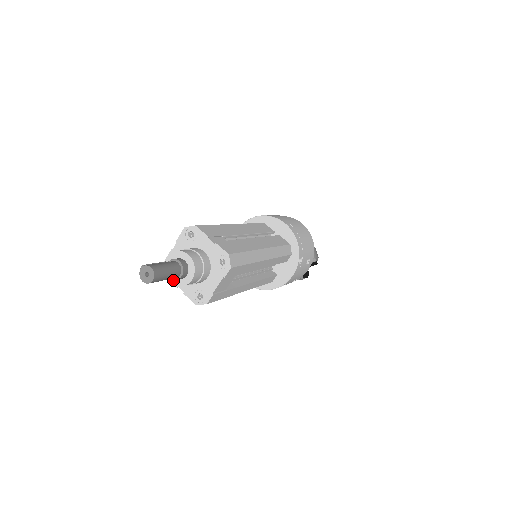
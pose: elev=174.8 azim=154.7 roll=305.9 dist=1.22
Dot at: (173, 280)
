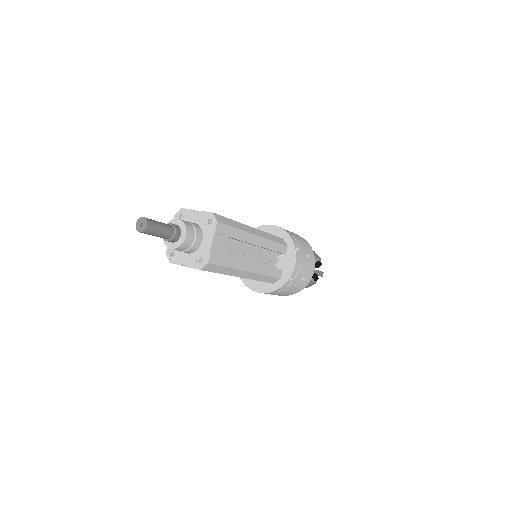
Dot at: (172, 246)
